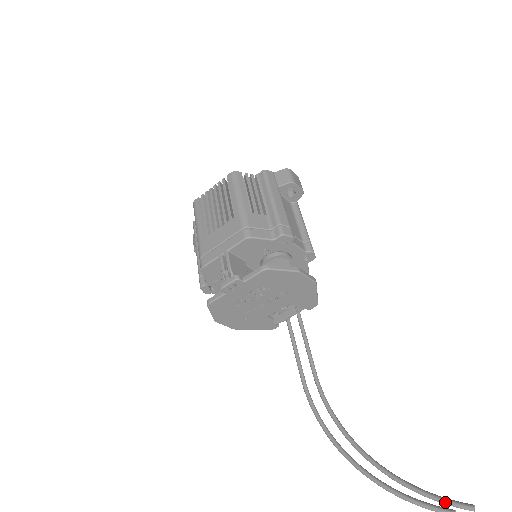
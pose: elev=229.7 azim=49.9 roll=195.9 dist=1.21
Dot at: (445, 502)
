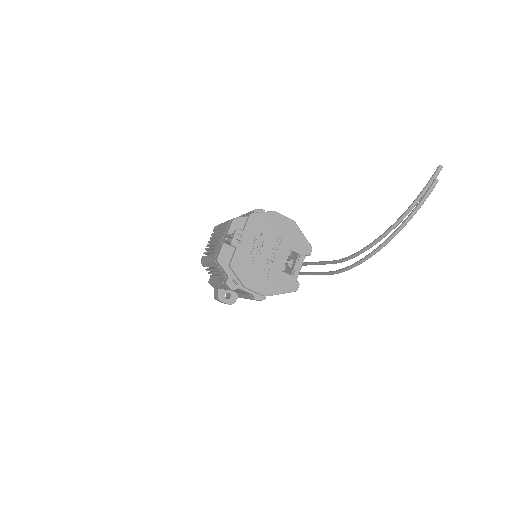
Dot at: (428, 183)
